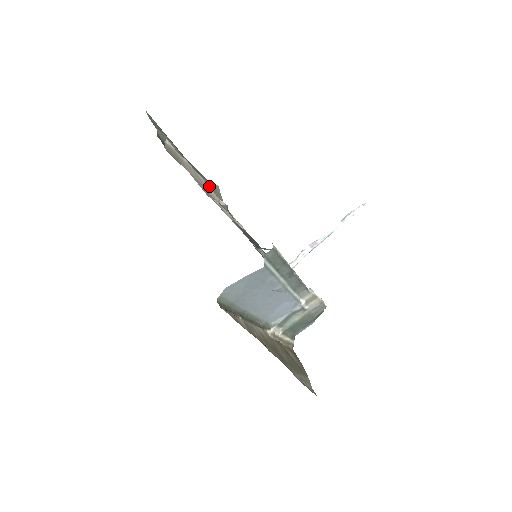
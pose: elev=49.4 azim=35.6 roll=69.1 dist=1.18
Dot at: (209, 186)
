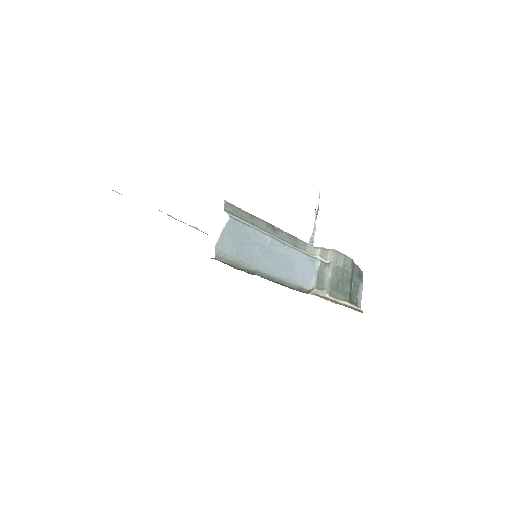
Dot at: (170, 216)
